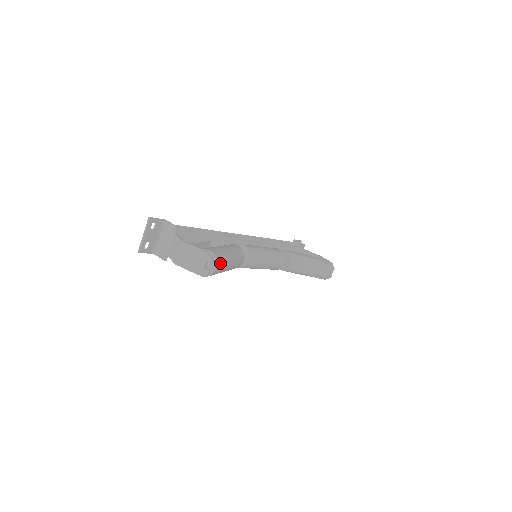
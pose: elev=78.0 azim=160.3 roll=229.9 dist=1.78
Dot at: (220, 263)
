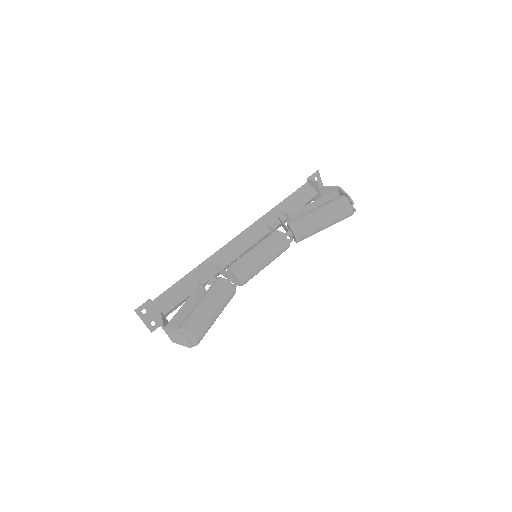
Dot at: (198, 332)
